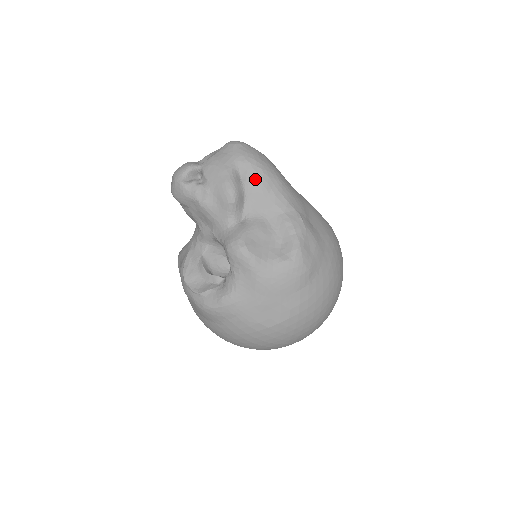
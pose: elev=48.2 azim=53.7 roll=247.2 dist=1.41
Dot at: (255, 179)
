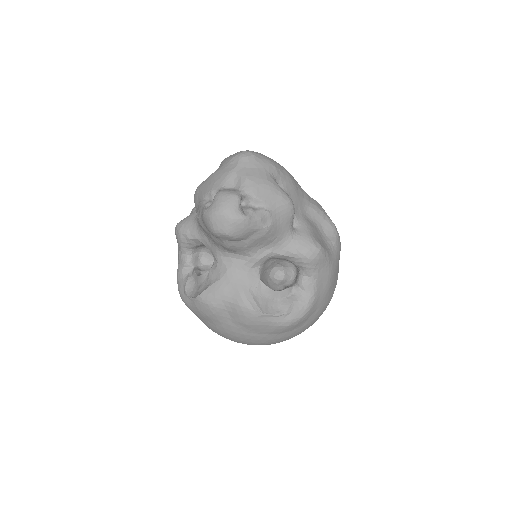
Dot at: (288, 183)
